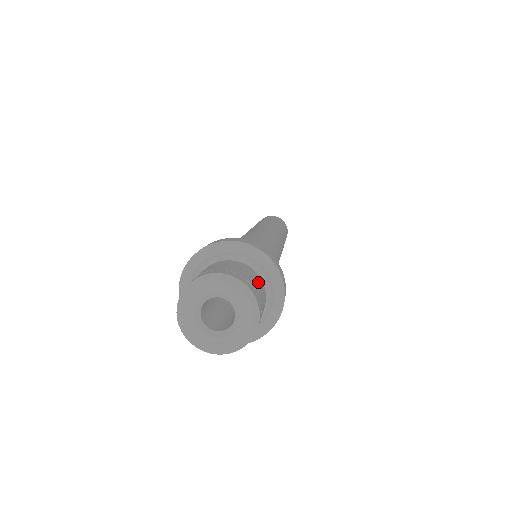
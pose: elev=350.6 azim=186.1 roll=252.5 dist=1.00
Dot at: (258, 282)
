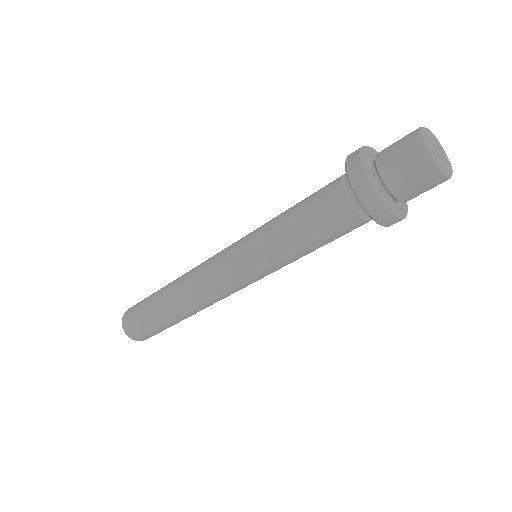
Dot at: occluded
